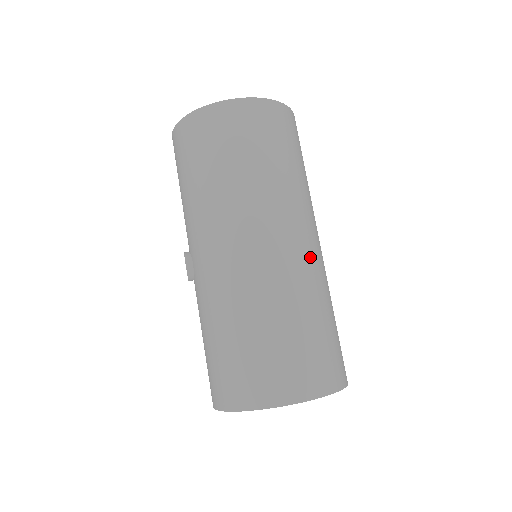
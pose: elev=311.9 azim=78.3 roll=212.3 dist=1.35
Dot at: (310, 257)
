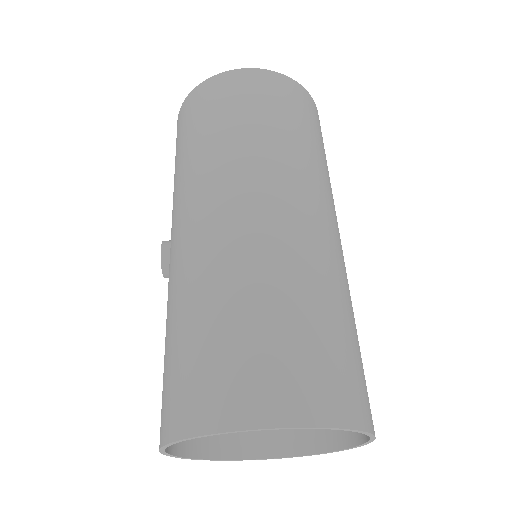
Dot at: (321, 236)
